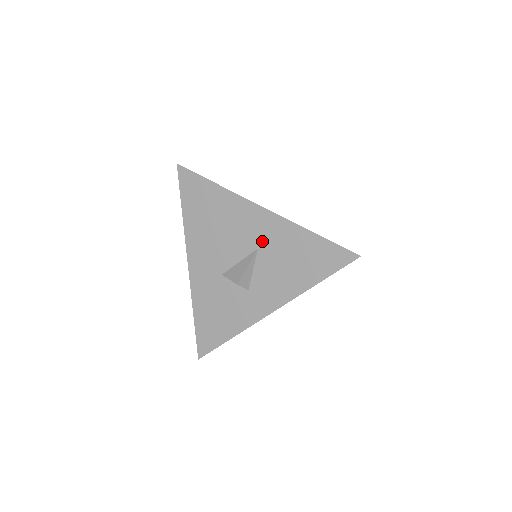
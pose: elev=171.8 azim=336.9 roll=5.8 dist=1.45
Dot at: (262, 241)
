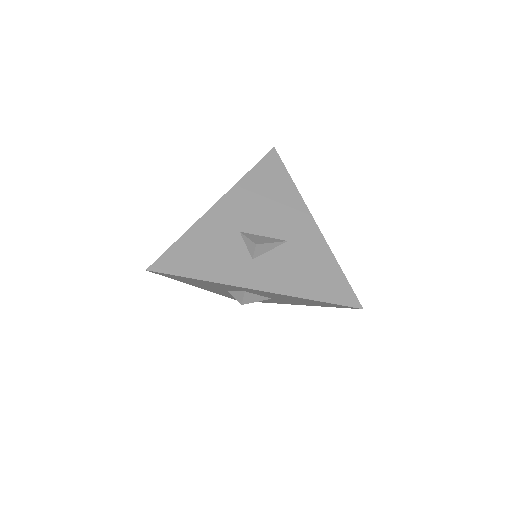
Dot at: (296, 239)
